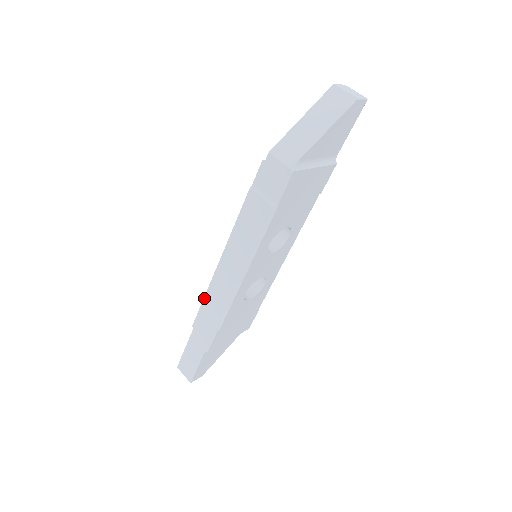
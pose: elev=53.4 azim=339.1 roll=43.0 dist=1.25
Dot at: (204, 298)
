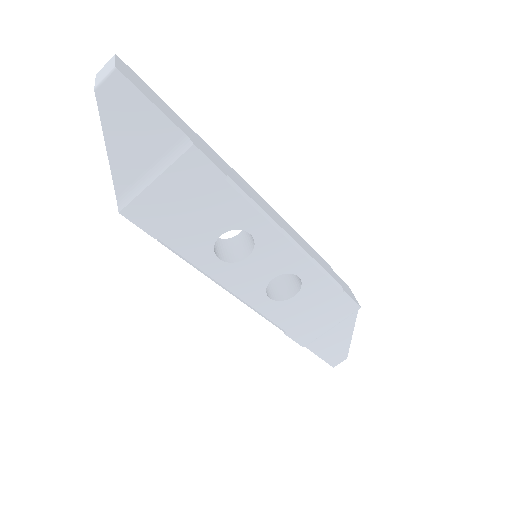
Dot at: occluded
